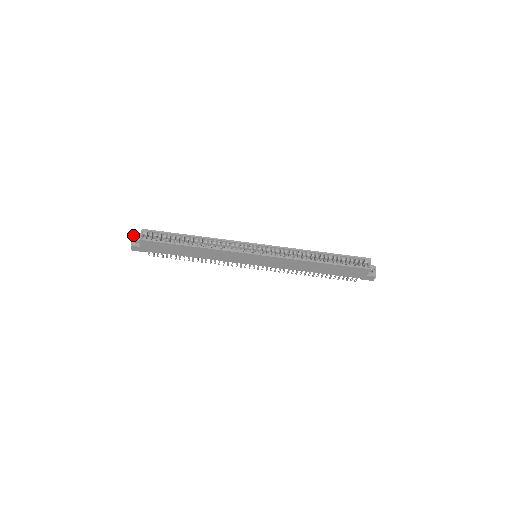
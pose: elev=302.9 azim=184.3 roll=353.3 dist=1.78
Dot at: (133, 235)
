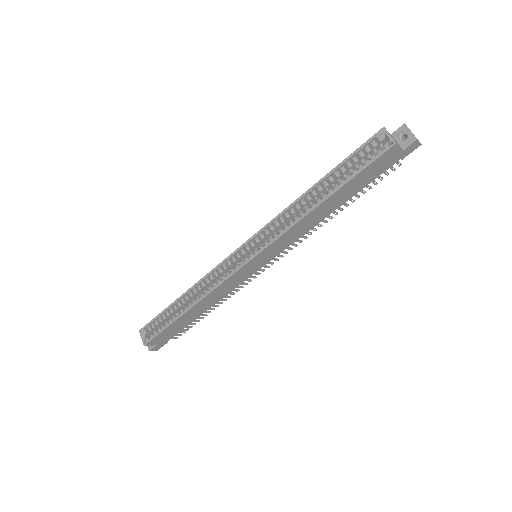
Dot at: occluded
